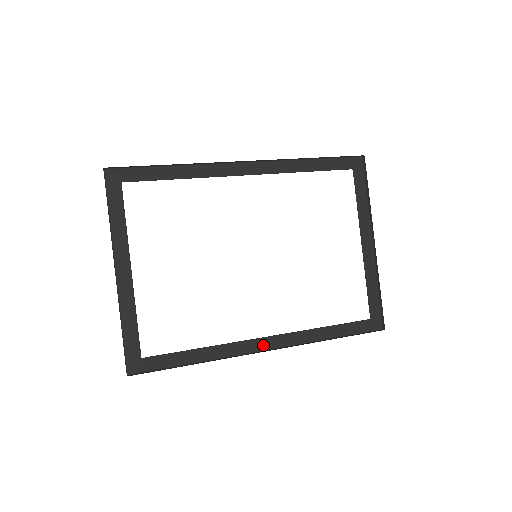
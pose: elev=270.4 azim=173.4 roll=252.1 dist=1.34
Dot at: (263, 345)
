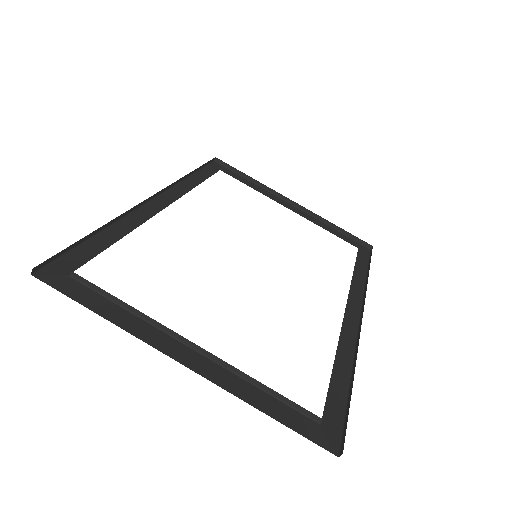
Dot at: (353, 317)
